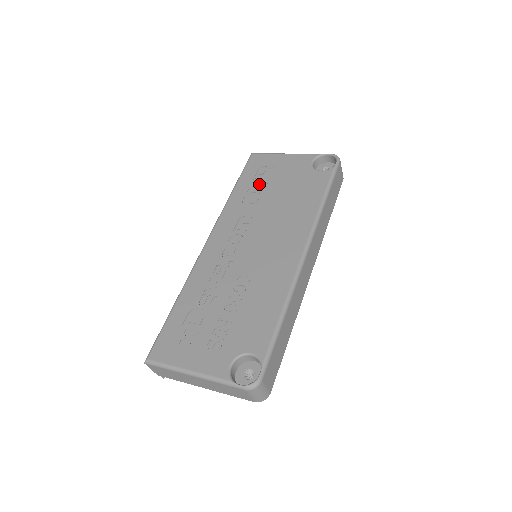
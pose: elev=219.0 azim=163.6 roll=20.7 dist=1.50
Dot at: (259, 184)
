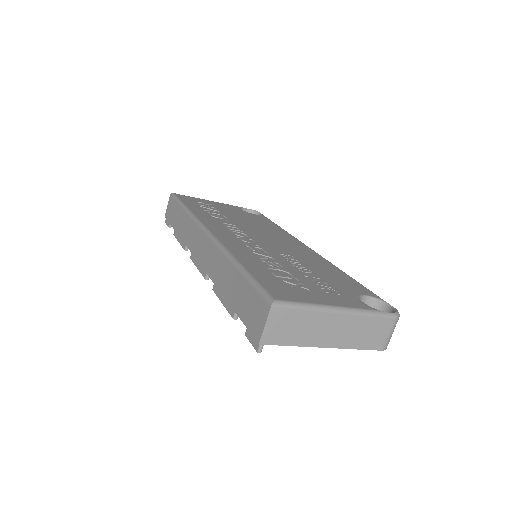
Dot at: (210, 209)
